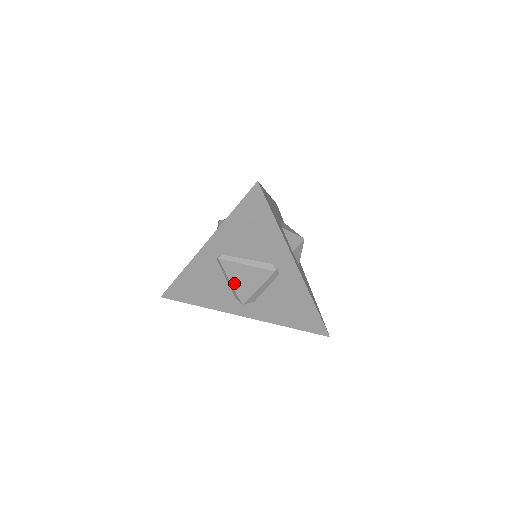
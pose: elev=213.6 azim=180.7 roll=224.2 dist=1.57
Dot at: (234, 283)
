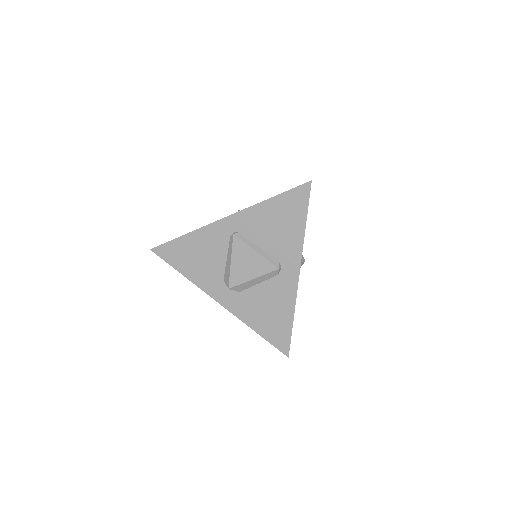
Dot at: (234, 264)
